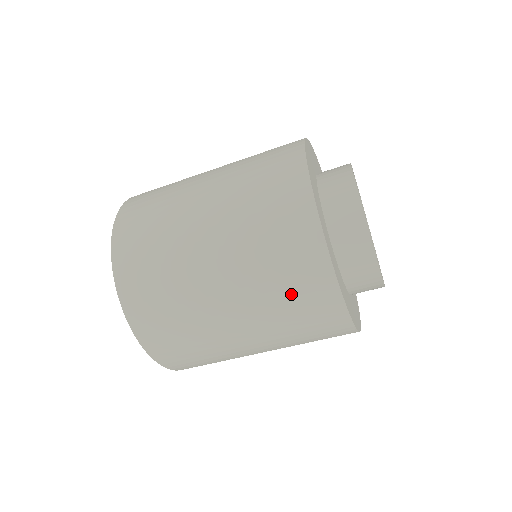
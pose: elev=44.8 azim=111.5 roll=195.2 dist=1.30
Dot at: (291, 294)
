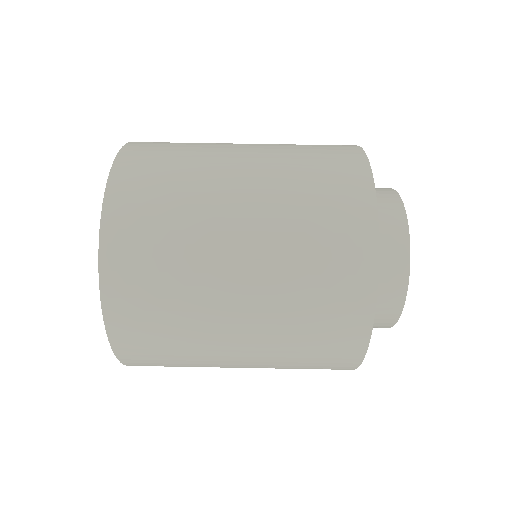
Dot at: occluded
